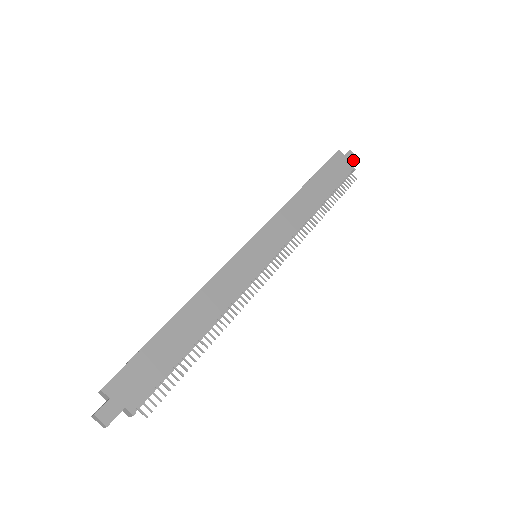
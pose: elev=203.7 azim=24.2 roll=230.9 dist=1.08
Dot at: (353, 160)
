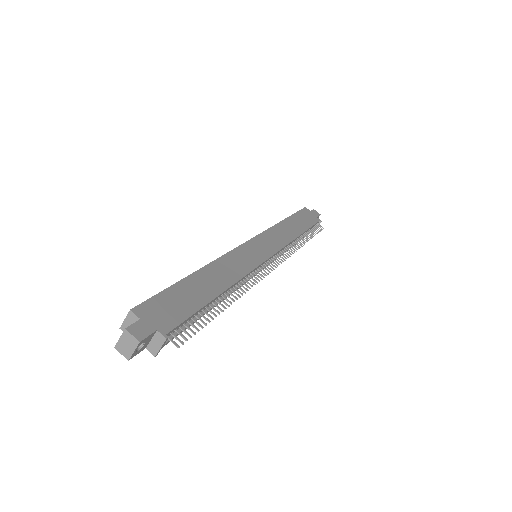
Dot at: (318, 215)
